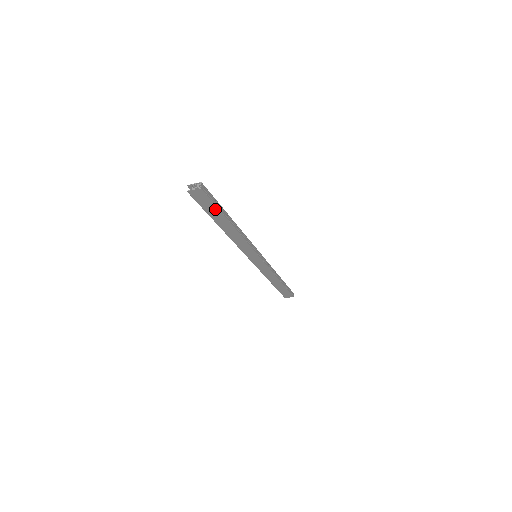
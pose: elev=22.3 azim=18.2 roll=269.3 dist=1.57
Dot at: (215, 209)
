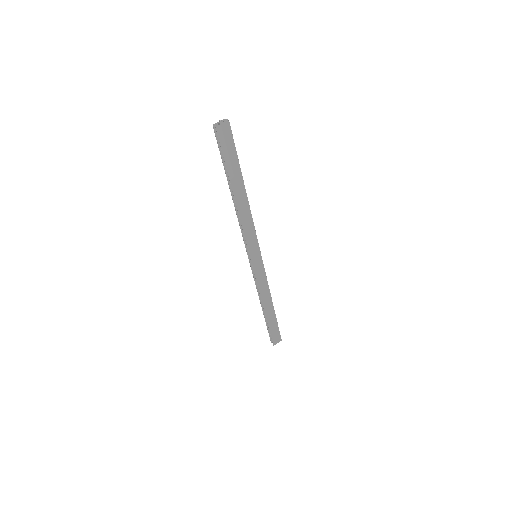
Dot at: (235, 160)
